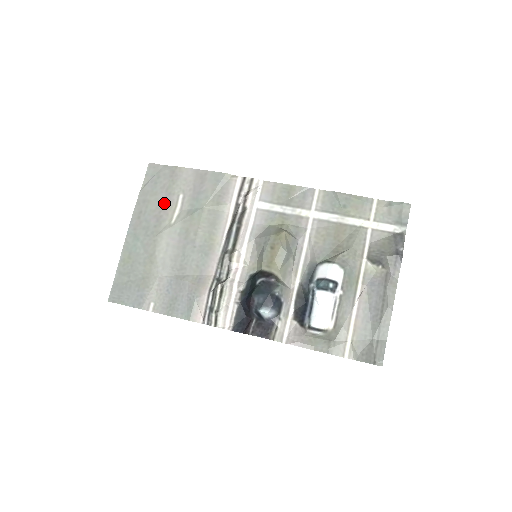
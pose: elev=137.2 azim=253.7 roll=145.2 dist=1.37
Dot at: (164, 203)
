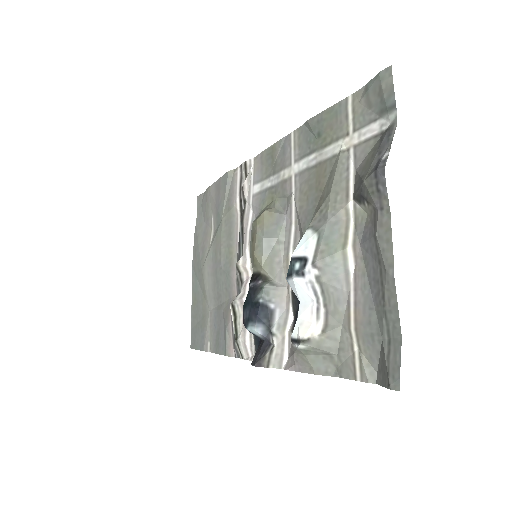
Dot at: (205, 231)
